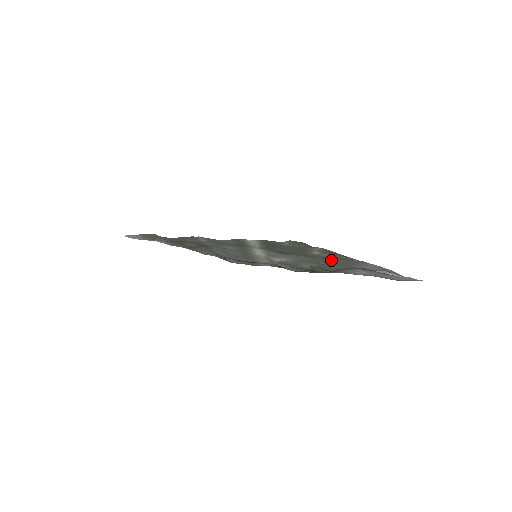
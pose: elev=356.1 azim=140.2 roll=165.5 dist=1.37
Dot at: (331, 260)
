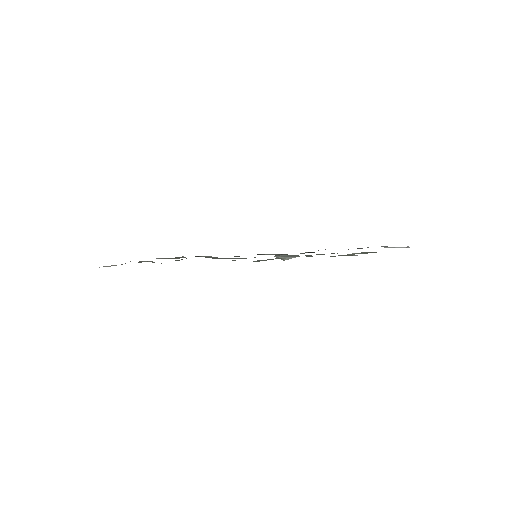
Dot at: occluded
